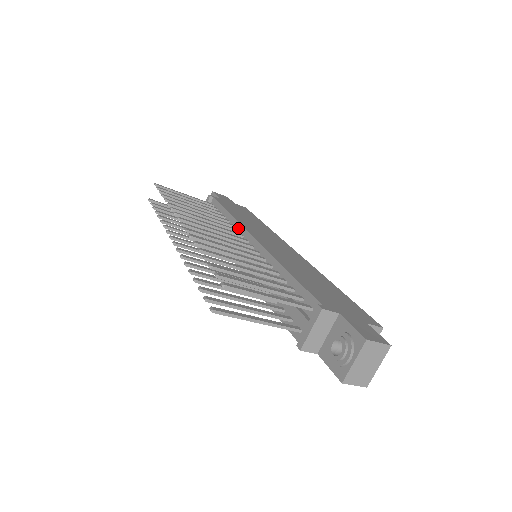
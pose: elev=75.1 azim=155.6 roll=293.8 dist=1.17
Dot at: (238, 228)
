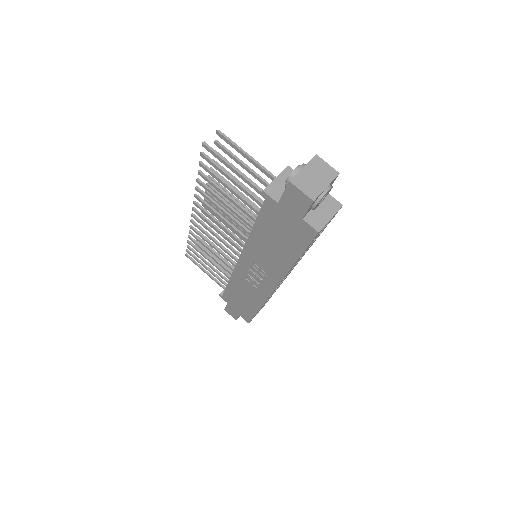
Dot at: occluded
